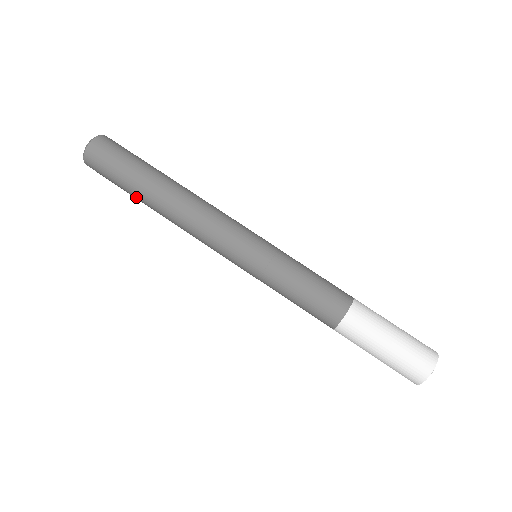
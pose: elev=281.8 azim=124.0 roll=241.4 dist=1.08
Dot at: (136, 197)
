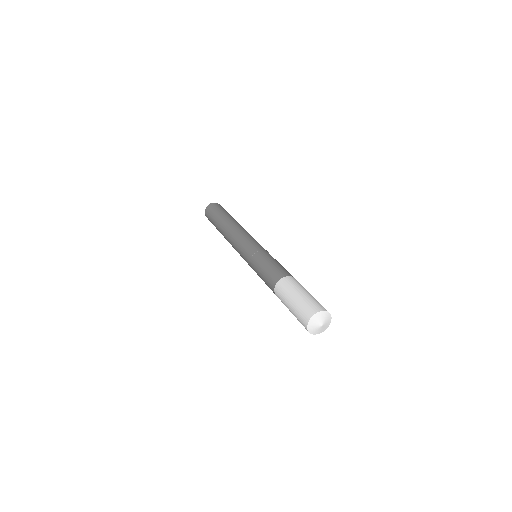
Dot at: occluded
